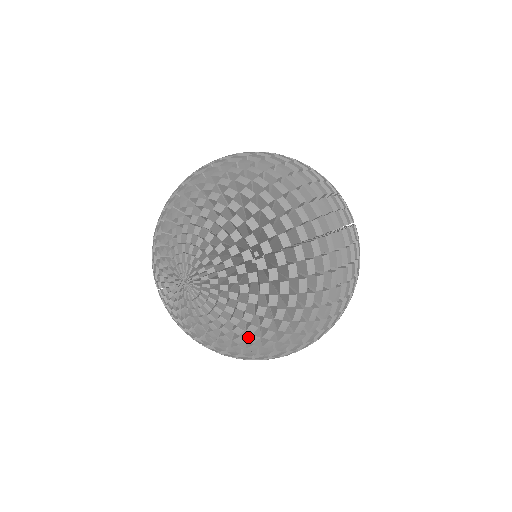
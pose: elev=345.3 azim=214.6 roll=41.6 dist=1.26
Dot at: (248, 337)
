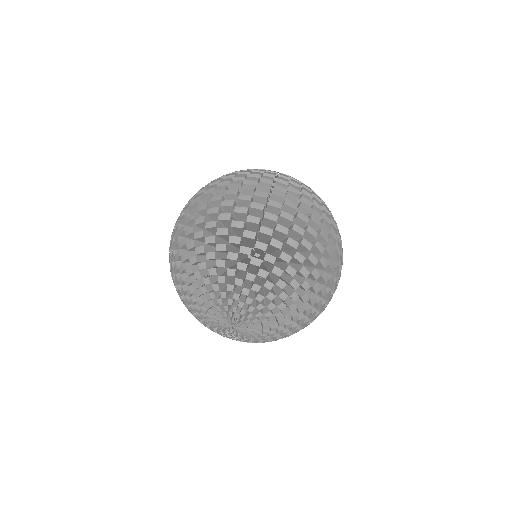
Dot at: occluded
